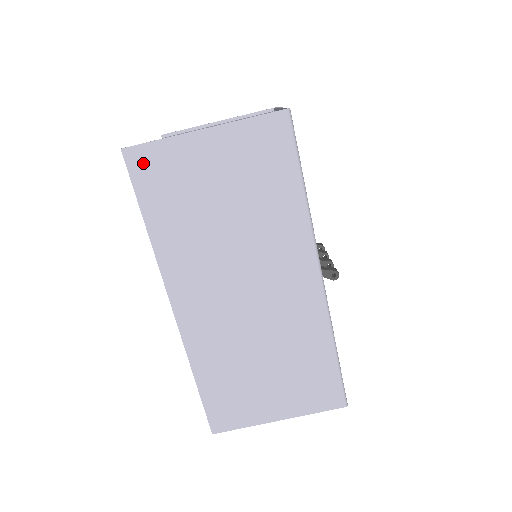
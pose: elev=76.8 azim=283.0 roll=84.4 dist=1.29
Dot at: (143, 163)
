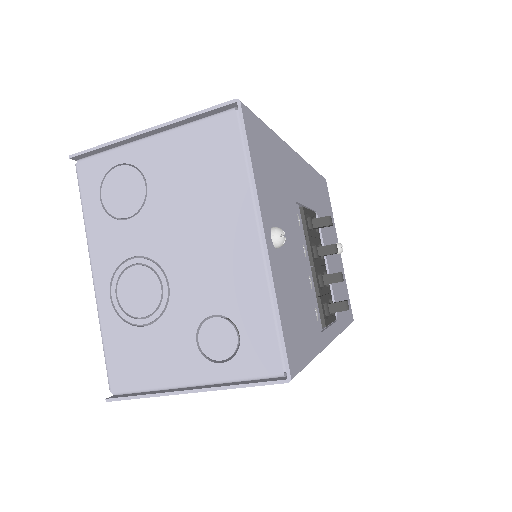
Dot at: occluded
